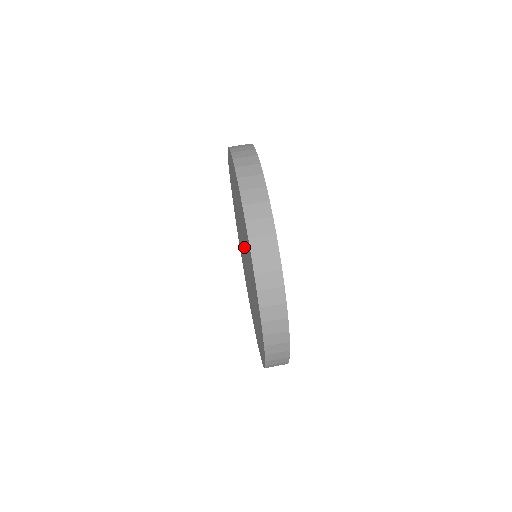
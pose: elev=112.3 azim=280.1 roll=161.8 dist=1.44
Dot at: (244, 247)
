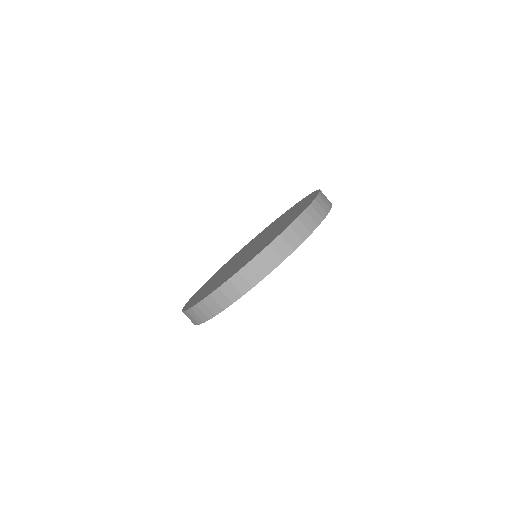
Dot at: (242, 257)
